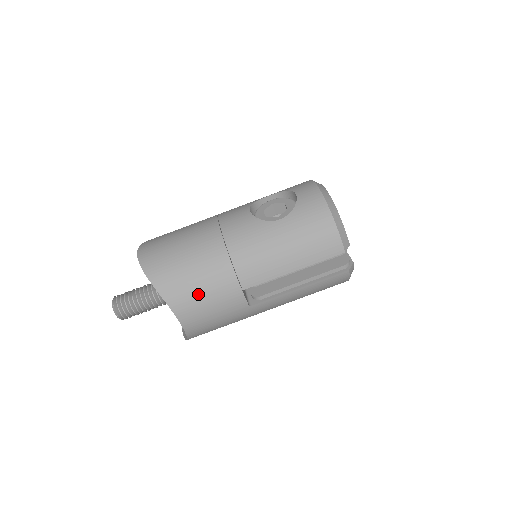
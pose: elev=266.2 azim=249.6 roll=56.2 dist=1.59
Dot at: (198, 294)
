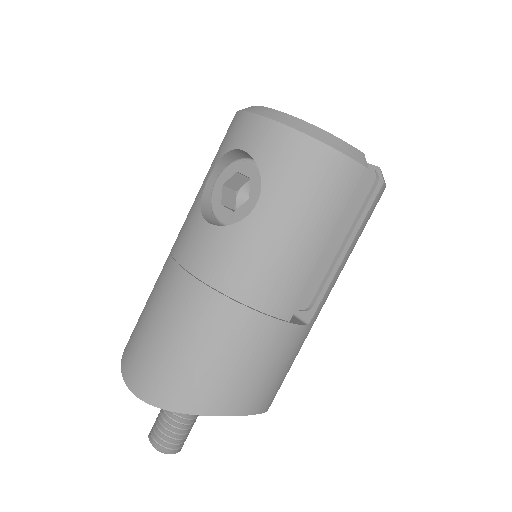
Dot at: (245, 374)
